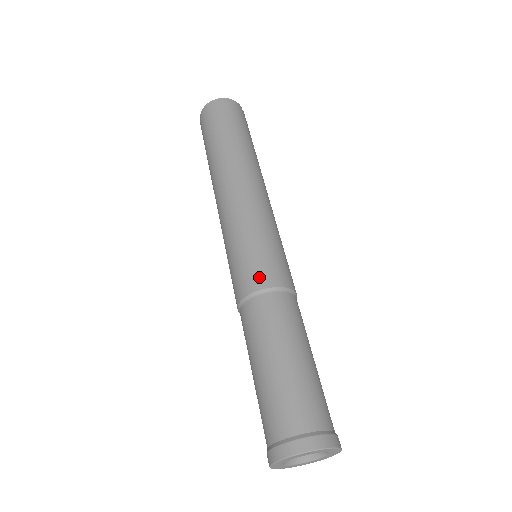
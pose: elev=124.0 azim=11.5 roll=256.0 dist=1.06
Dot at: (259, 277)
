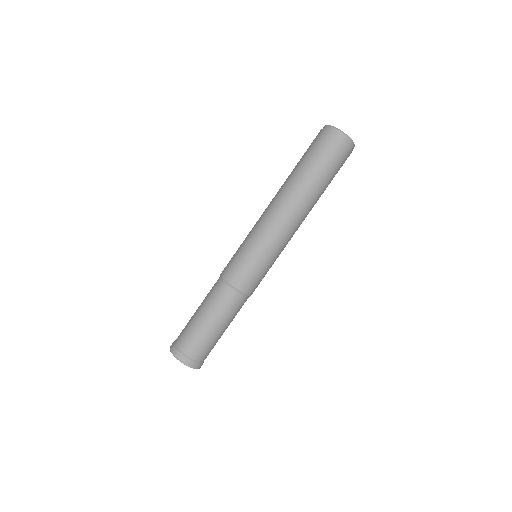
Dot at: (241, 281)
